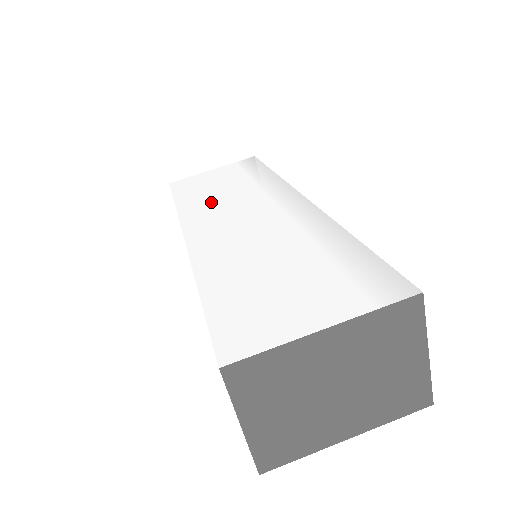
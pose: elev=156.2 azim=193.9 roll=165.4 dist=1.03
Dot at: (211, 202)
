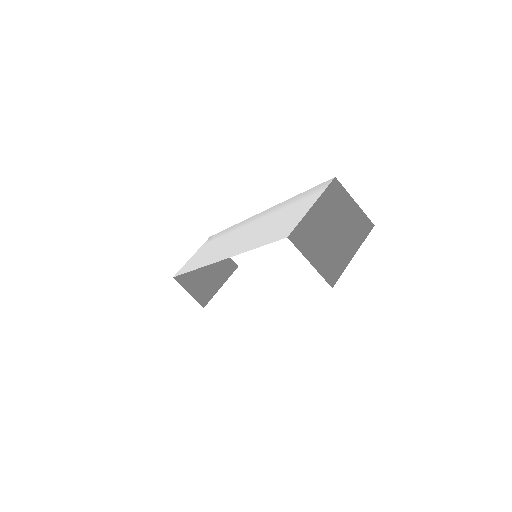
Dot at: (212, 253)
